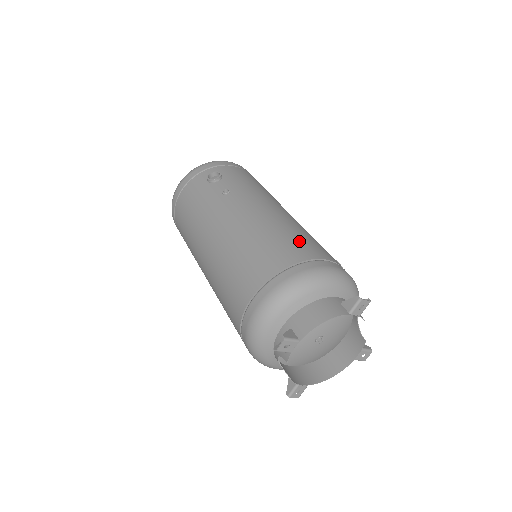
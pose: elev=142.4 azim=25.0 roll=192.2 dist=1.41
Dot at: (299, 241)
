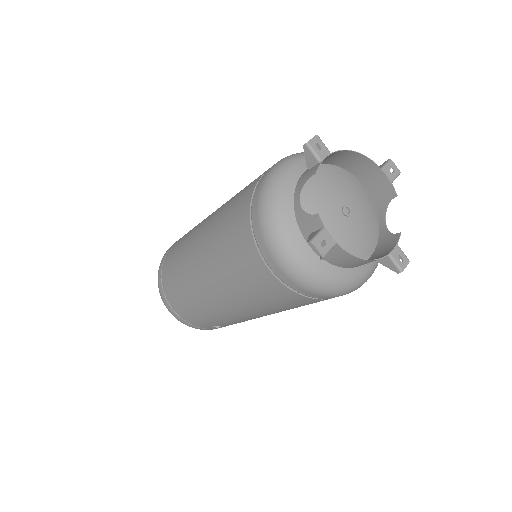
Dot at: occluded
